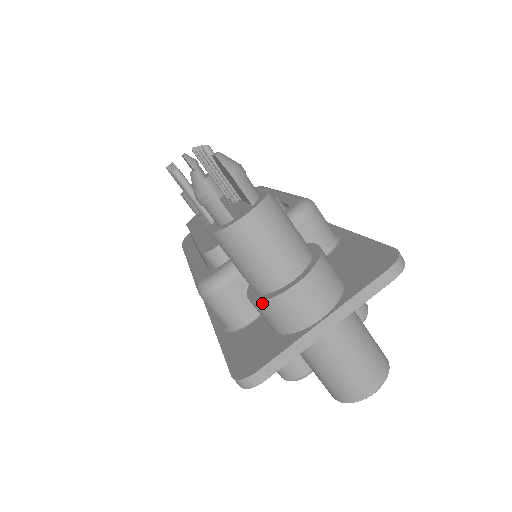
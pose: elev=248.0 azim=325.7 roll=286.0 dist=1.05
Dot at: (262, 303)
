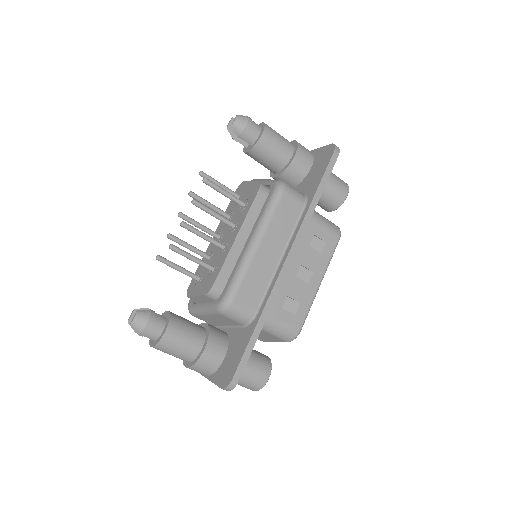
Dot at: occluded
